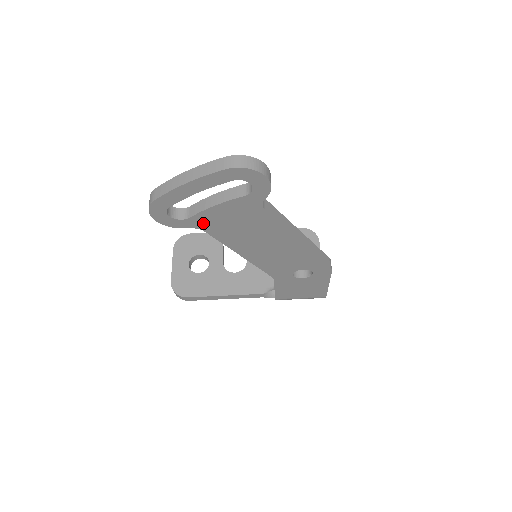
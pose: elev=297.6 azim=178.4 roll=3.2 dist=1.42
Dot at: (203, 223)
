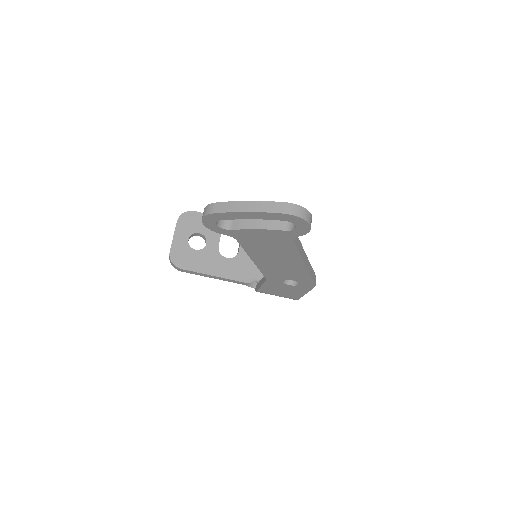
Dot at: (240, 235)
